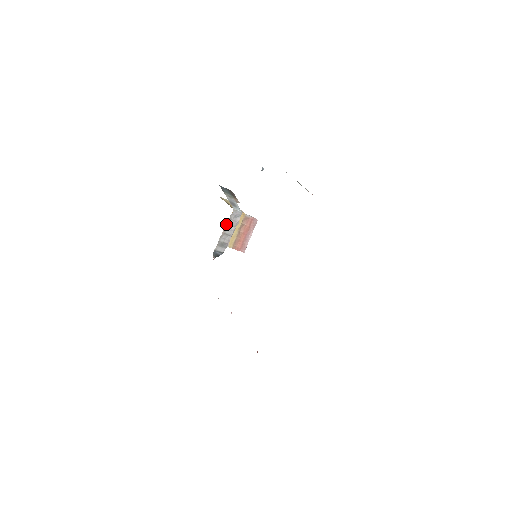
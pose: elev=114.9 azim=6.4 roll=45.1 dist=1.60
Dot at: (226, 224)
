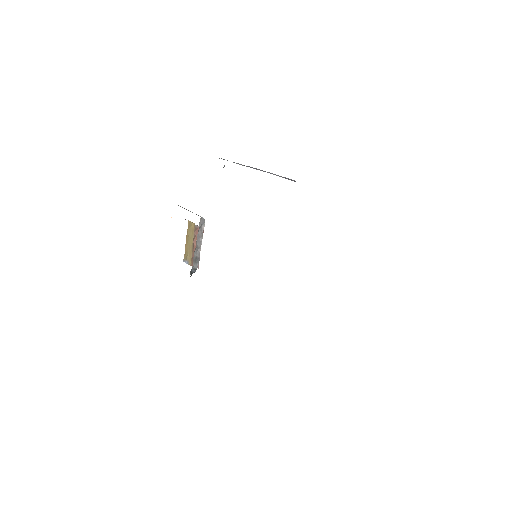
Dot at: occluded
